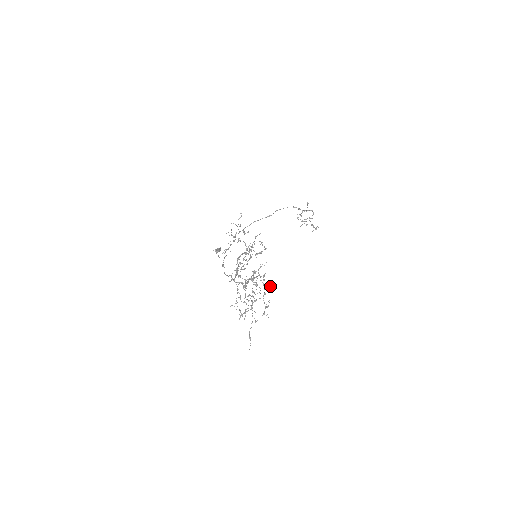
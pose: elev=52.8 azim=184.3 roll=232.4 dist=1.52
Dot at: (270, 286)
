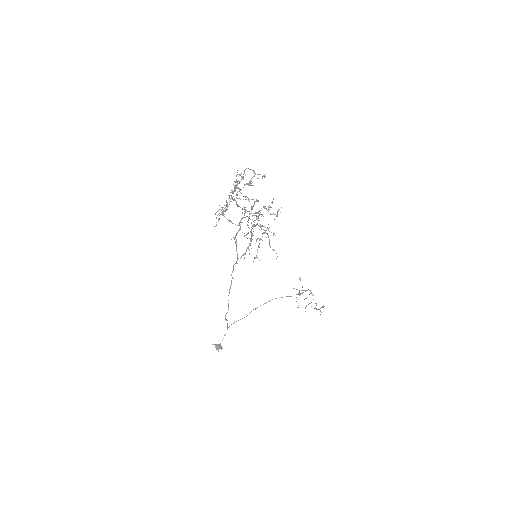
Dot at: (273, 198)
